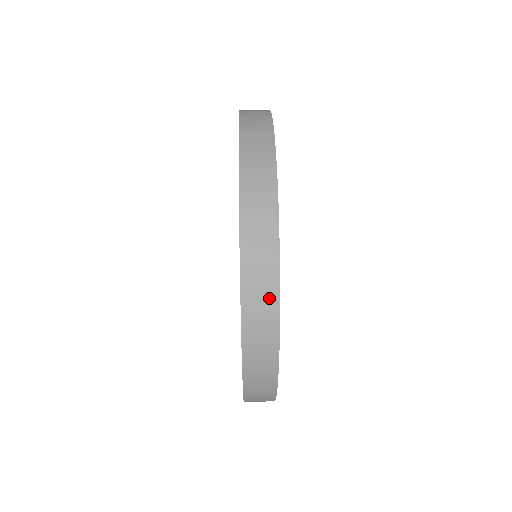
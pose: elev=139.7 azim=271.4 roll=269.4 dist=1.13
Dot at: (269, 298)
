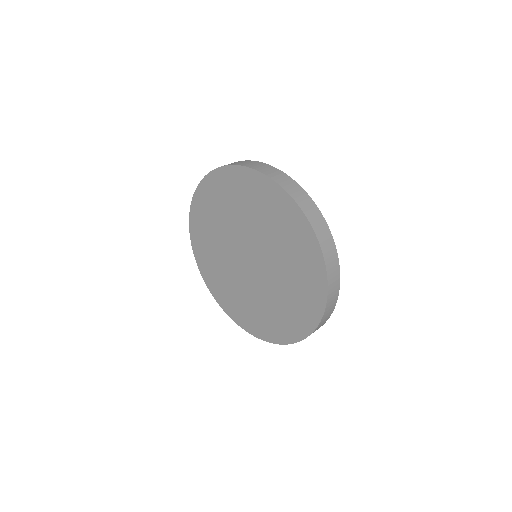
Dot at: (264, 165)
